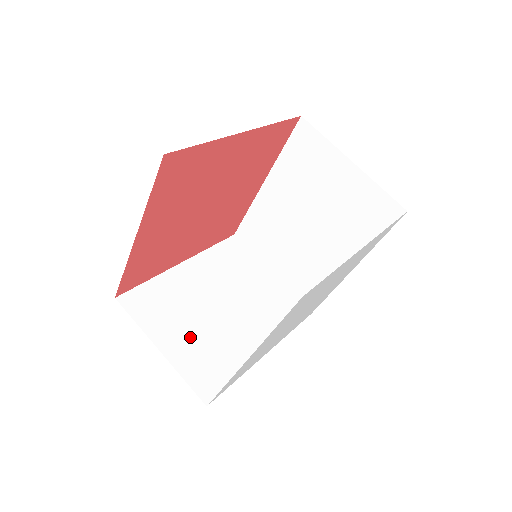
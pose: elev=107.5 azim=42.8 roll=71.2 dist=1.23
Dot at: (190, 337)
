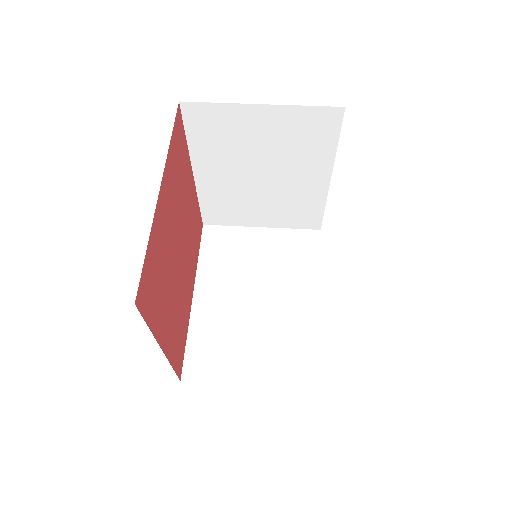
Dot at: occluded
